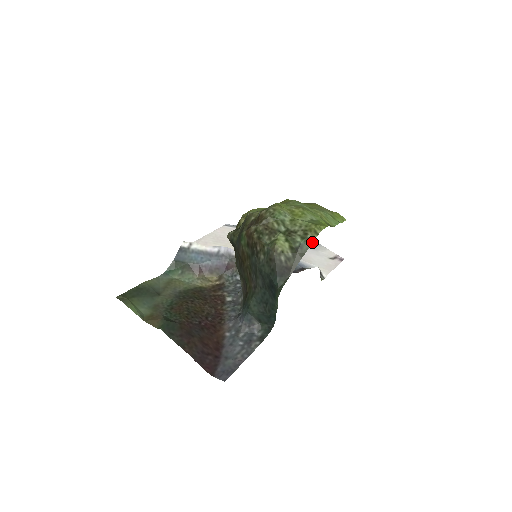
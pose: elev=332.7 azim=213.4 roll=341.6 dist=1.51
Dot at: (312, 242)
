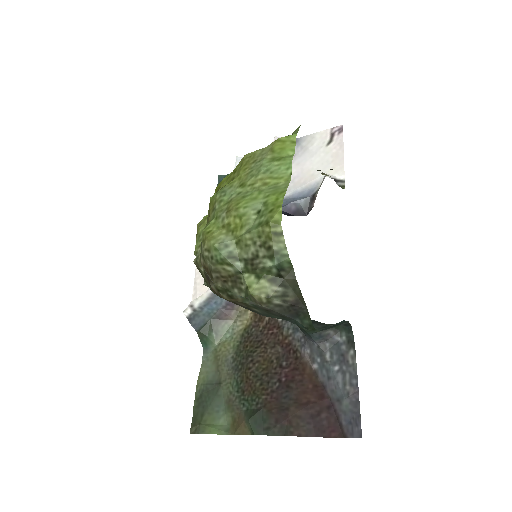
Dot at: (286, 250)
